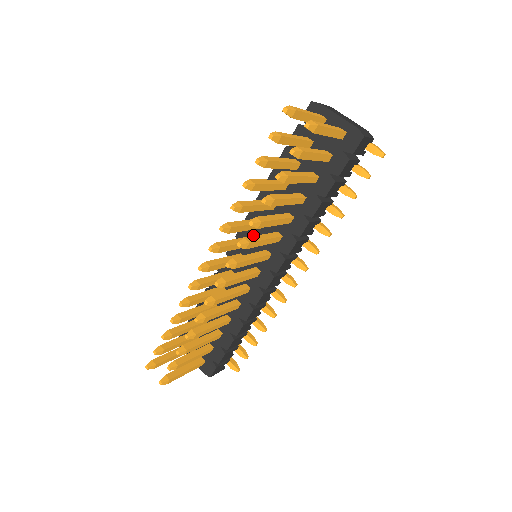
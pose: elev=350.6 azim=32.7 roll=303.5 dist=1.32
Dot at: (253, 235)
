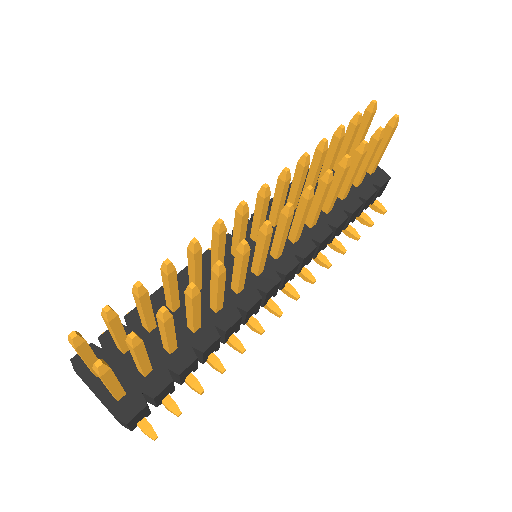
Dot at: occluded
